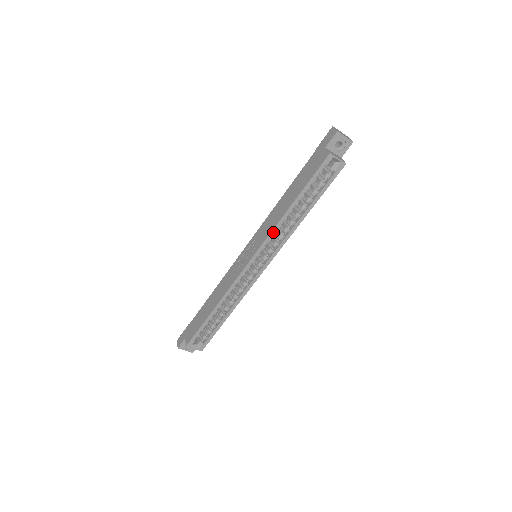
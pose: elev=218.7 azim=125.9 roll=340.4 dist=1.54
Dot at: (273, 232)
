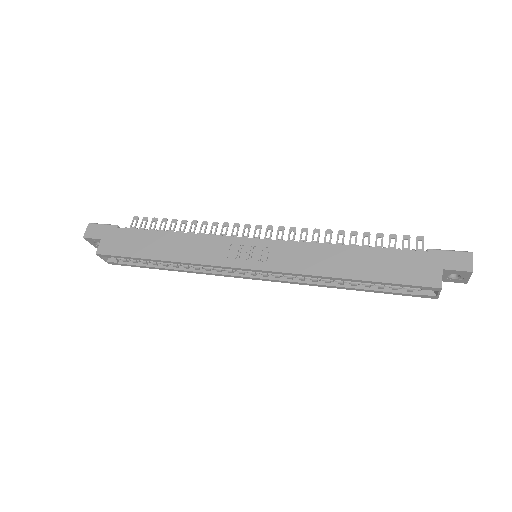
Dot at: (301, 275)
